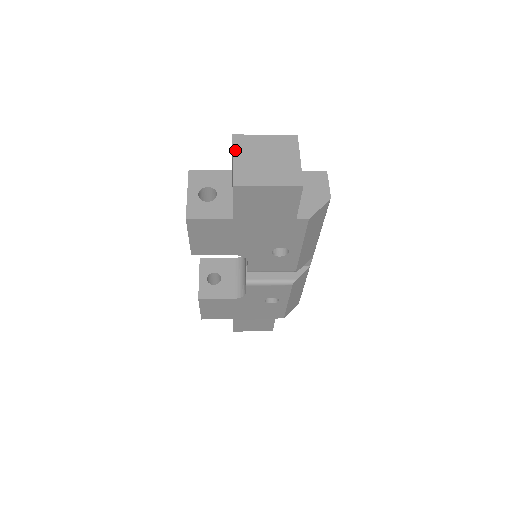
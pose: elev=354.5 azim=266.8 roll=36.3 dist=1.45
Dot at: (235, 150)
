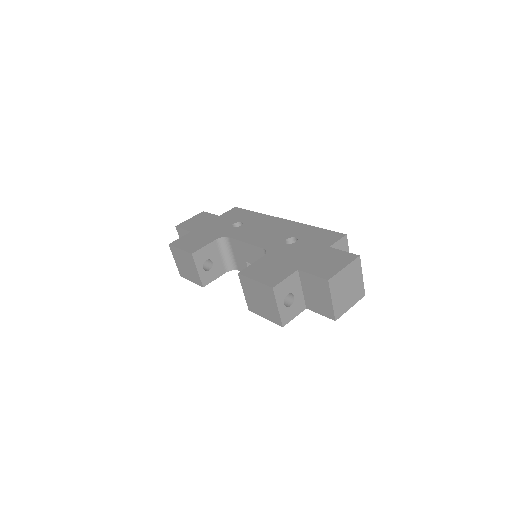
Dot at: (332, 293)
